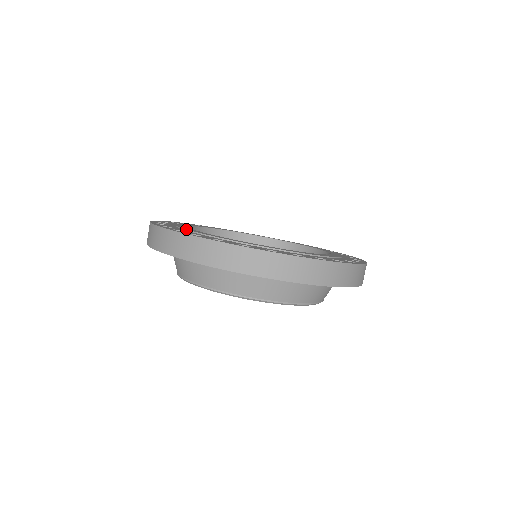
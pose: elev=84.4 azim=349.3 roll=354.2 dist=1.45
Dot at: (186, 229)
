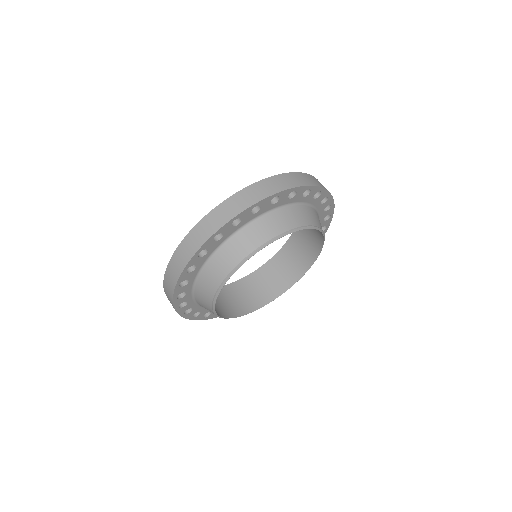
Dot at: occluded
